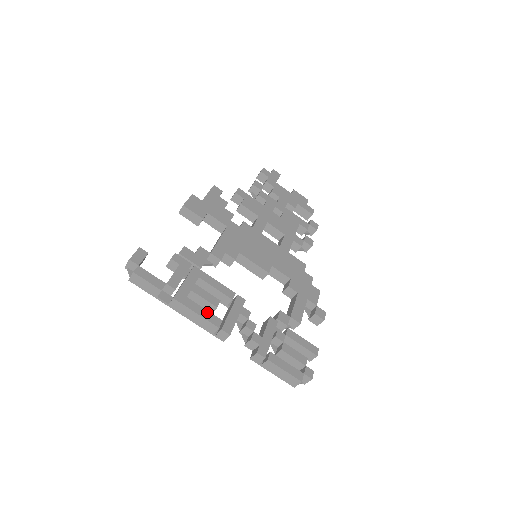
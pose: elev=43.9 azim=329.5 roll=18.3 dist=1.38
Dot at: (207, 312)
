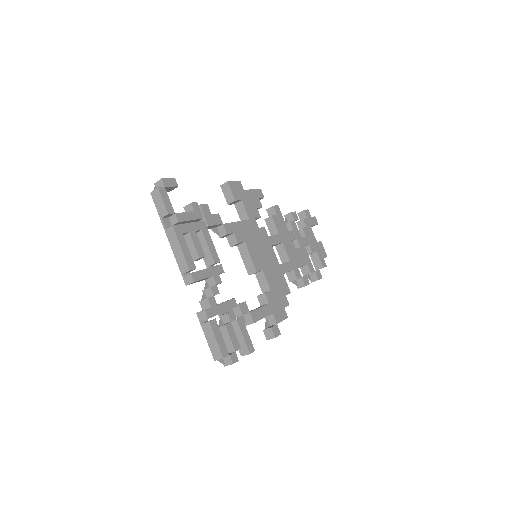
Dot at: (189, 254)
